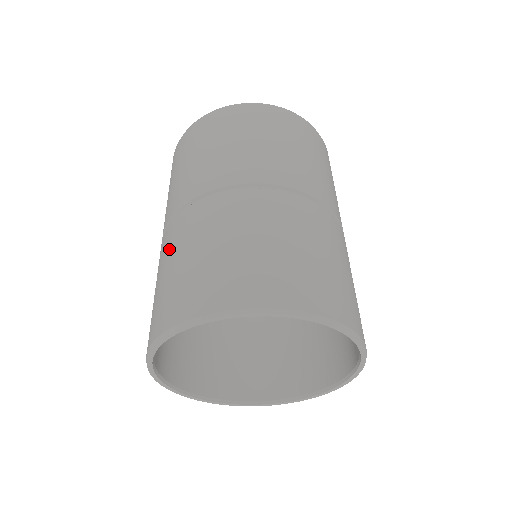
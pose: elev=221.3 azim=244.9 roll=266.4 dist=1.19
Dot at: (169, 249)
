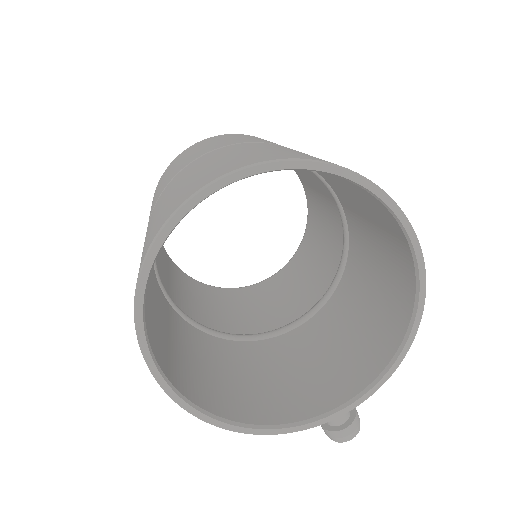
Dot at: (163, 198)
